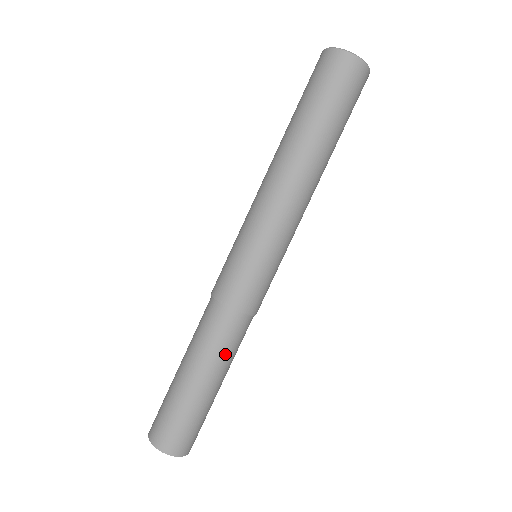
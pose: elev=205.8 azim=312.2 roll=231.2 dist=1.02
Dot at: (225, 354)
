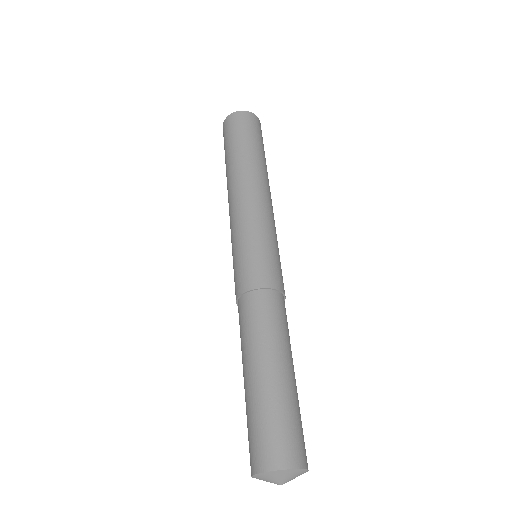
Dot at: occluded
